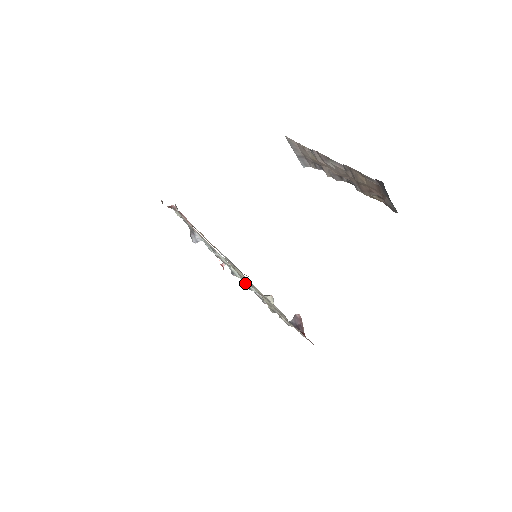
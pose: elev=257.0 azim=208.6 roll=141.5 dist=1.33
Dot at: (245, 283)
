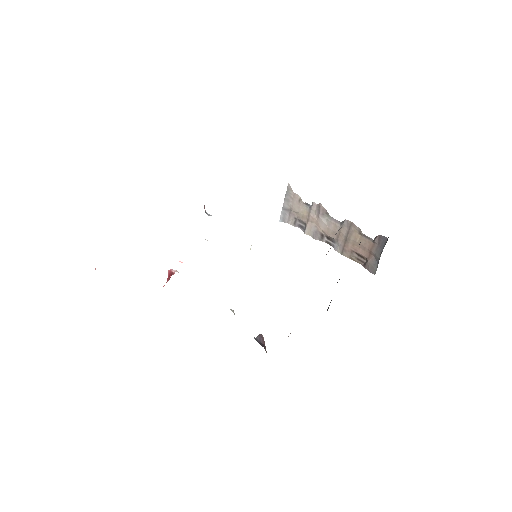
Dot at: occluded
